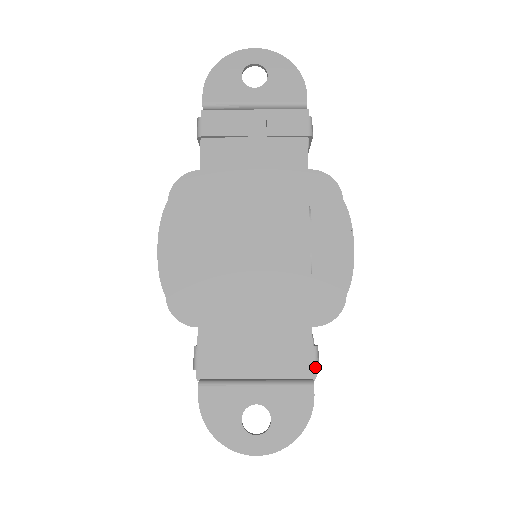
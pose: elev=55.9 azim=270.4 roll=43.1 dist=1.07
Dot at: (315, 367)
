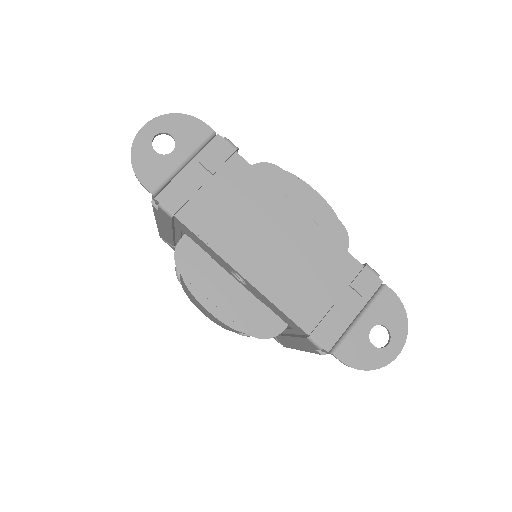
Dot at: (378, 276)
